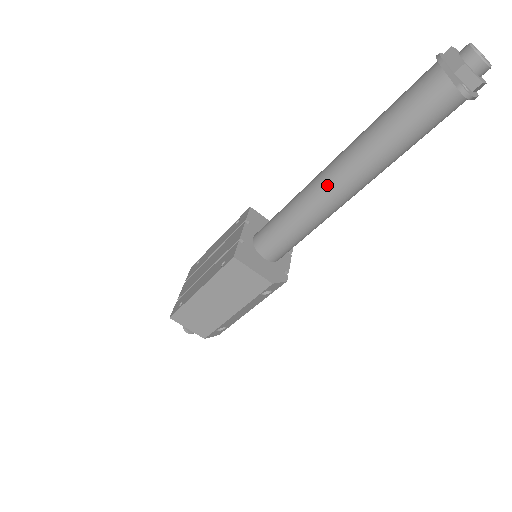
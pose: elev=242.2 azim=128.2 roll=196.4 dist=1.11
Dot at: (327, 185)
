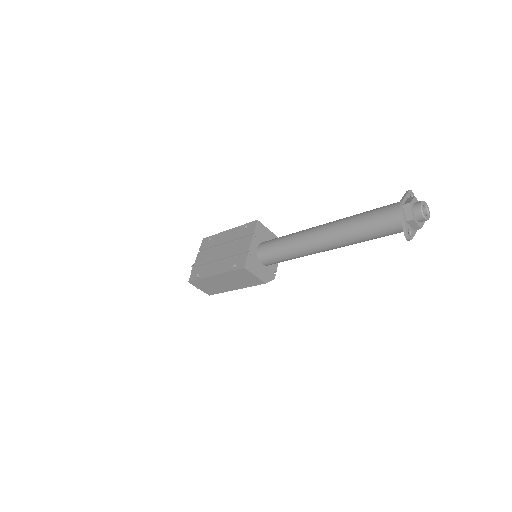
Dot at: (315, 243)
